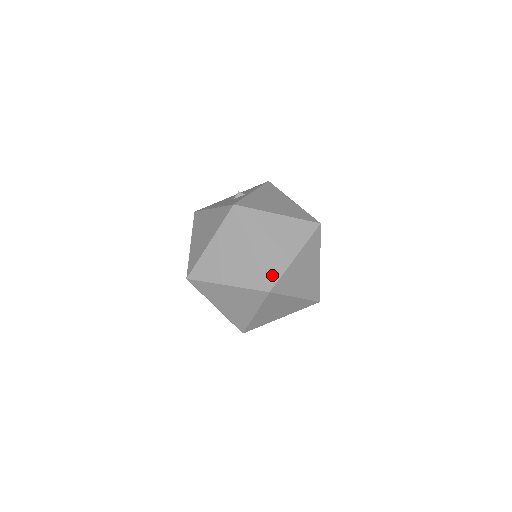
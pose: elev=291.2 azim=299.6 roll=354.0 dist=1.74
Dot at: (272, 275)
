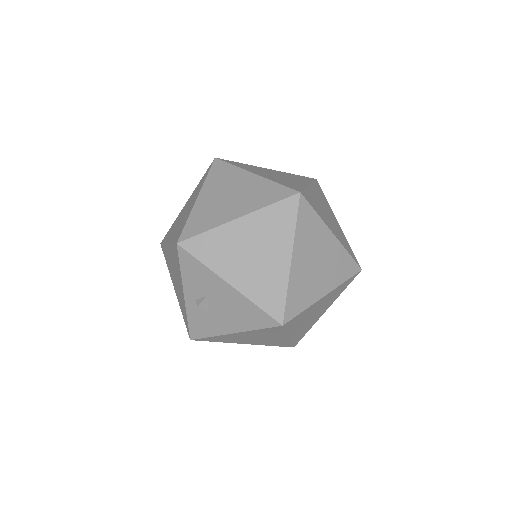
Dot at: (310, 200)
